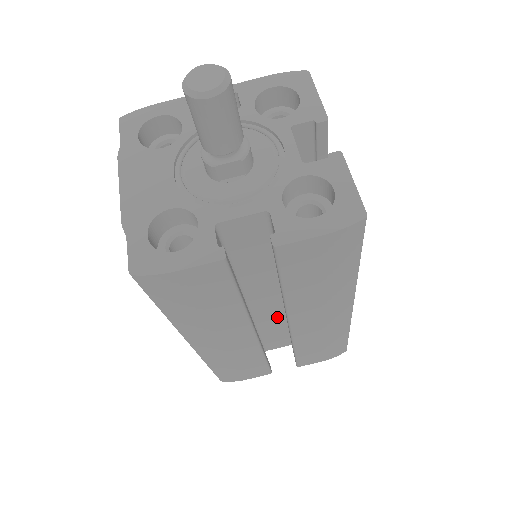
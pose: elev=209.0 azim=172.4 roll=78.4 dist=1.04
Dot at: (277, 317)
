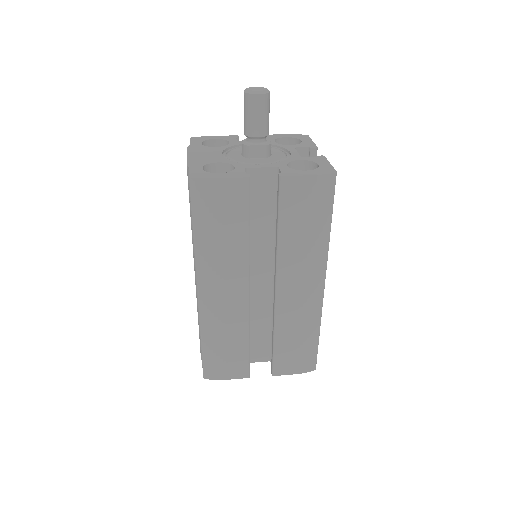
Dot at: (264, 306)
